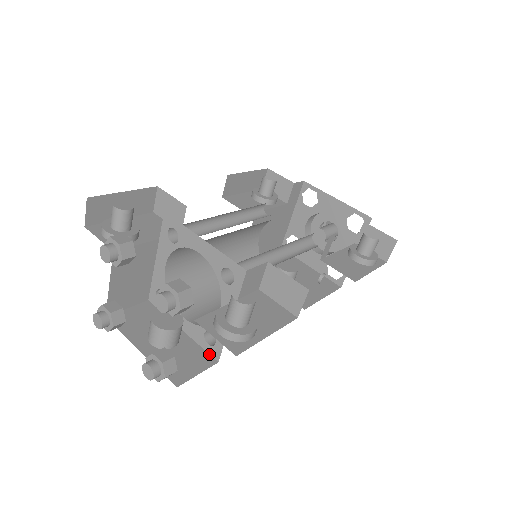
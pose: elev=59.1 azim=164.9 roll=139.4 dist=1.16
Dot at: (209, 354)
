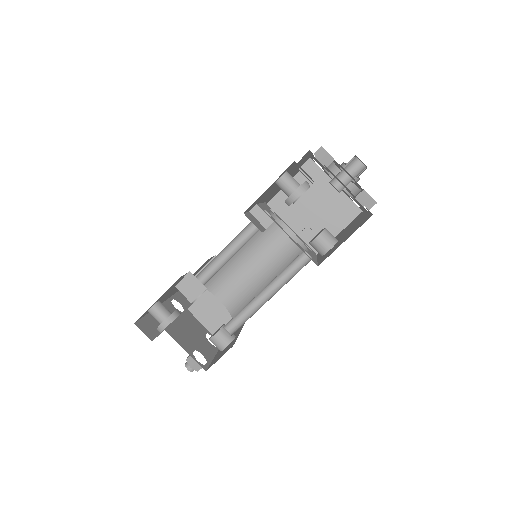
Dot at: occluded
